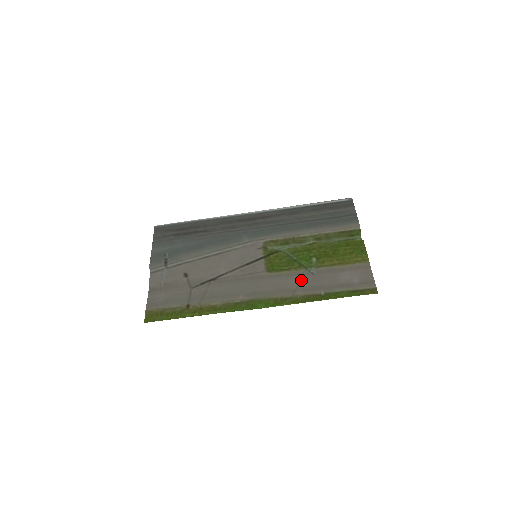
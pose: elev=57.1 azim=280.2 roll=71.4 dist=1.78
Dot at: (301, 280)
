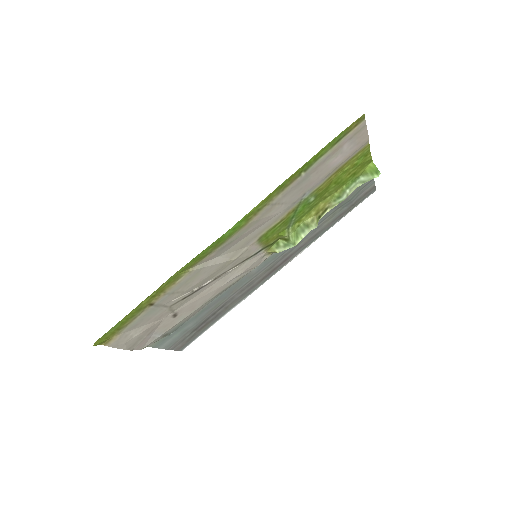
Dot at: (287, 203)
